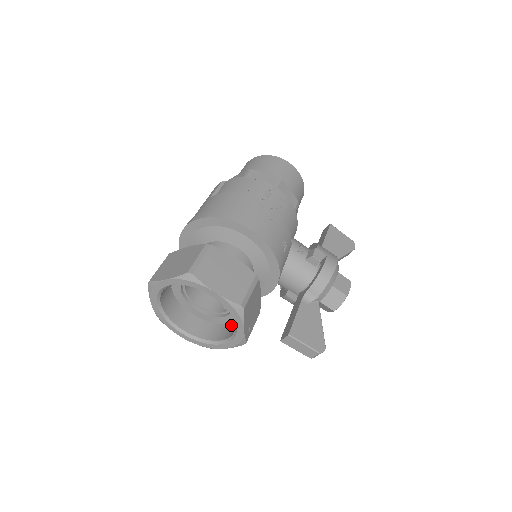
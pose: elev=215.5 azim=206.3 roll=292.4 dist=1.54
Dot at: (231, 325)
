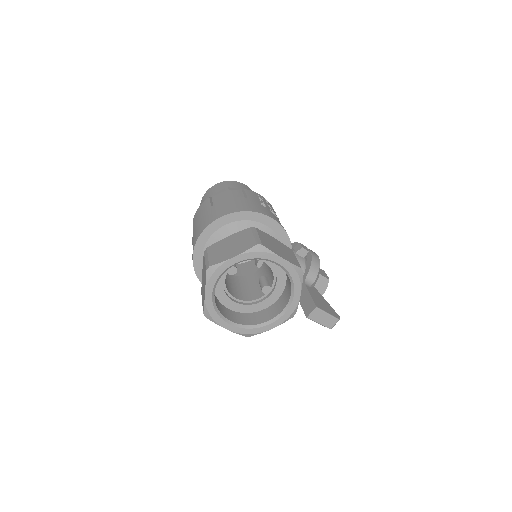
Dot at: (270, 307)
